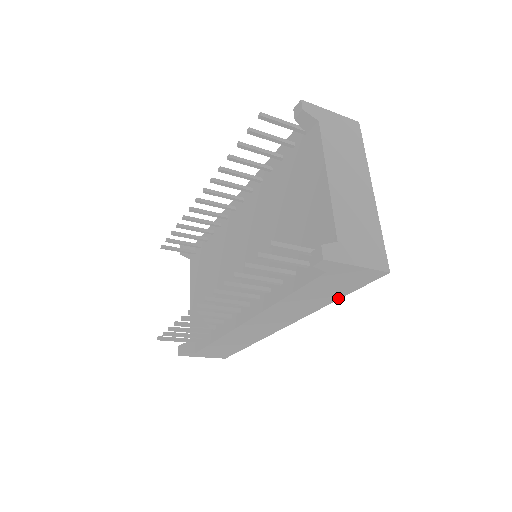
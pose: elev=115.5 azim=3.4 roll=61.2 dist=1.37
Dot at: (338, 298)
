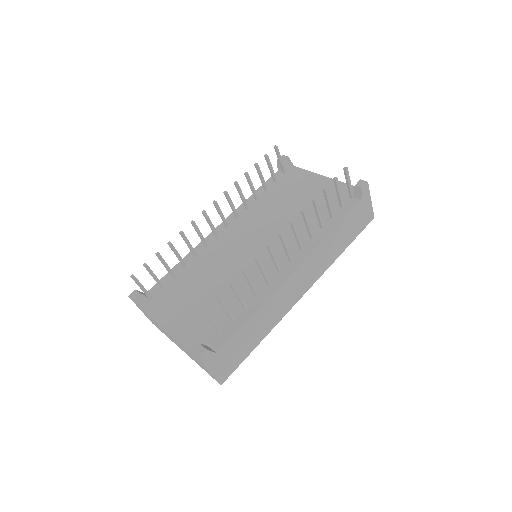
Dot at: (346, 247)
